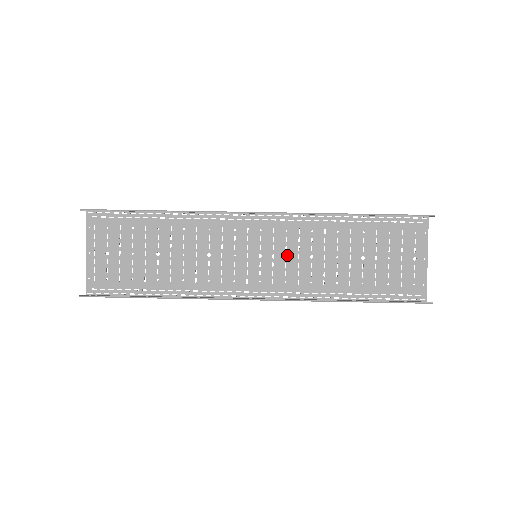
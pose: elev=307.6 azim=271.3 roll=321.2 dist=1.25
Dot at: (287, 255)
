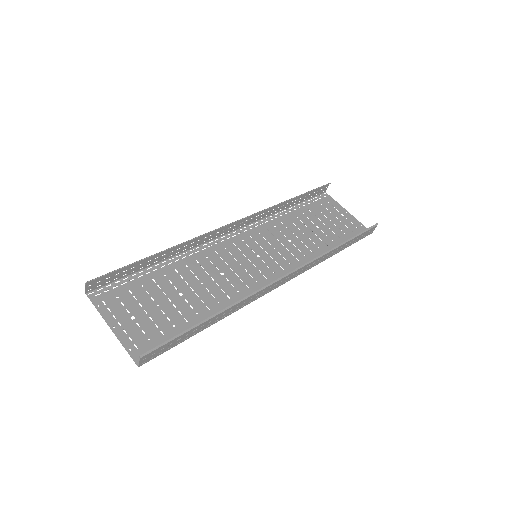
Dot at: (274, 247)
